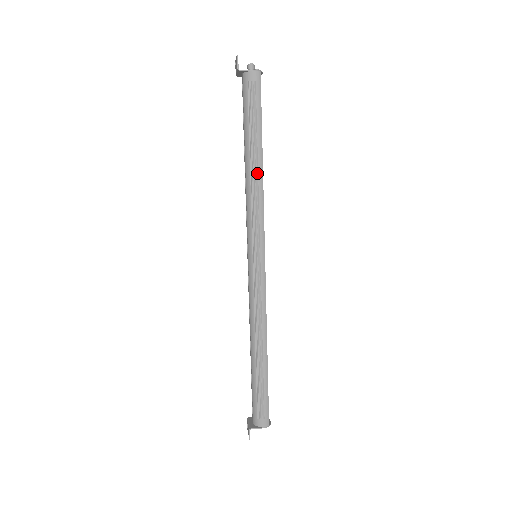
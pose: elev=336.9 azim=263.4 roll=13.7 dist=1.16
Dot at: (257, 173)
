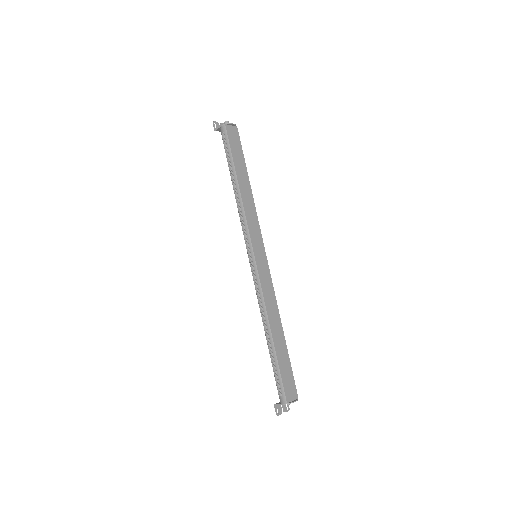
Dot at: (237, 194)
